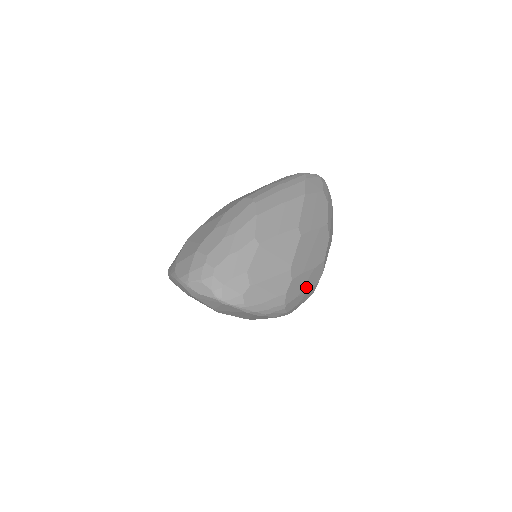
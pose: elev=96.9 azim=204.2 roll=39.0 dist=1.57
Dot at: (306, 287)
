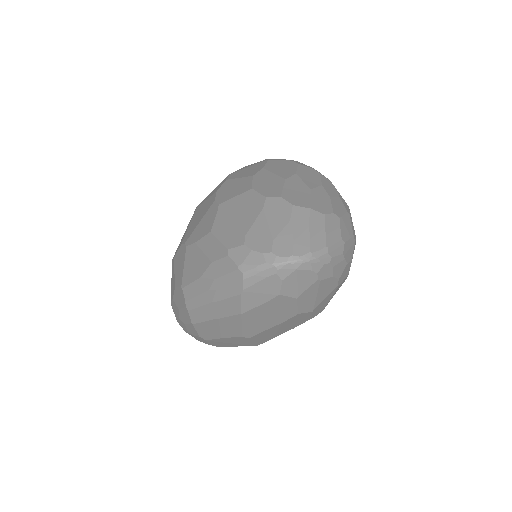
Dot at: occluded
